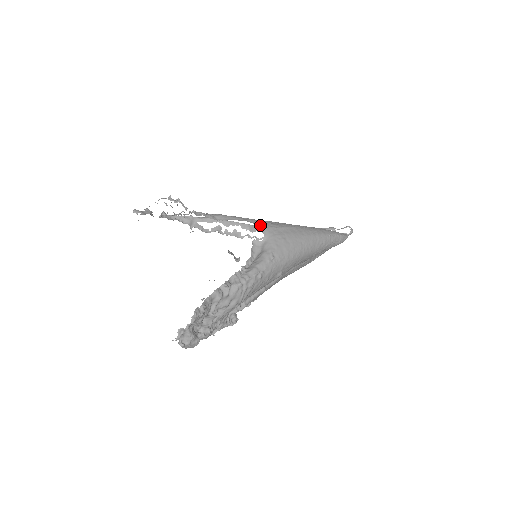
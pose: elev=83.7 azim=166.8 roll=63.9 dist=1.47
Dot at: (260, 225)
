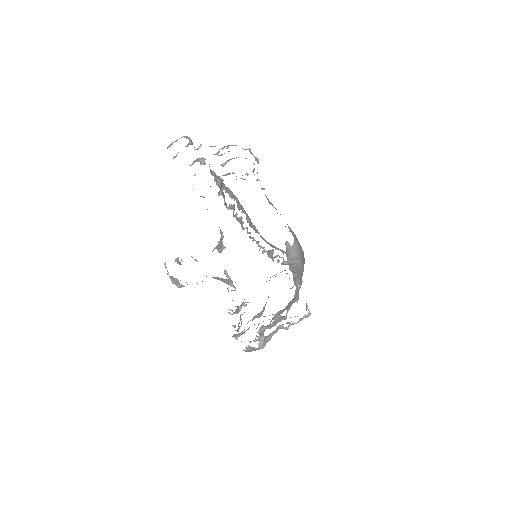
Dot at: occluded
